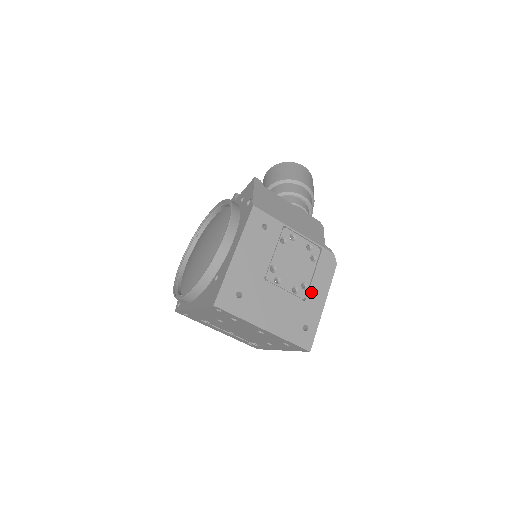
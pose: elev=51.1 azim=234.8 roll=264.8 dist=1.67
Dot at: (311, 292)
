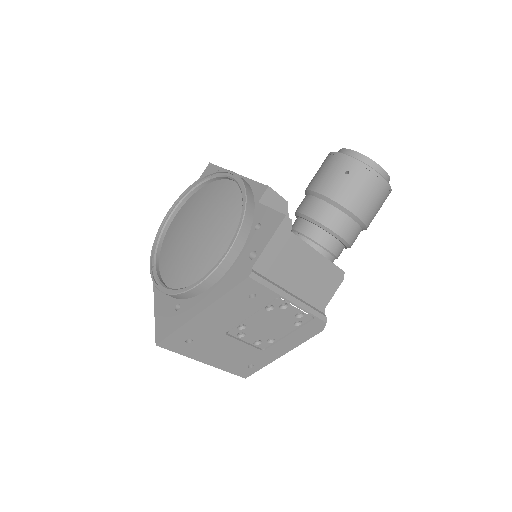
Dot at: (275, 346)
